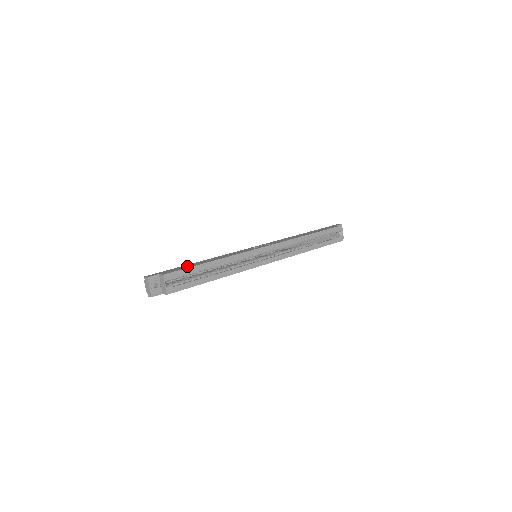
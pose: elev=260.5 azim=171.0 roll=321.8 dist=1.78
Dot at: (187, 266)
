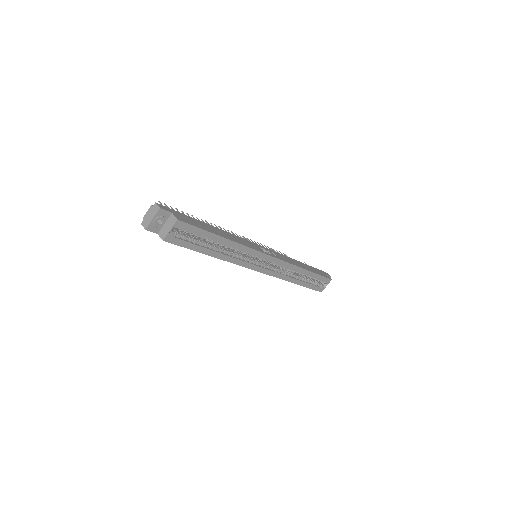
Dot at: (201, 224)
